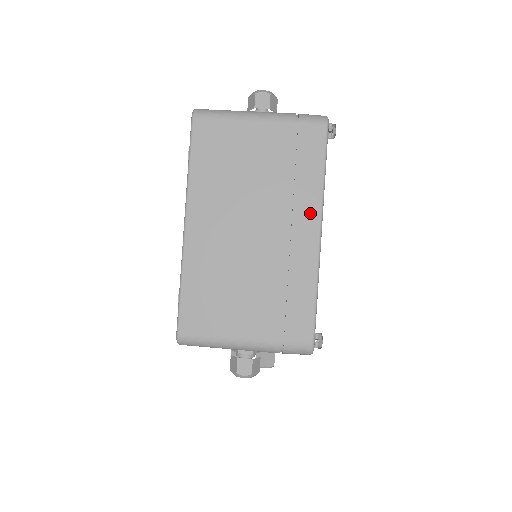
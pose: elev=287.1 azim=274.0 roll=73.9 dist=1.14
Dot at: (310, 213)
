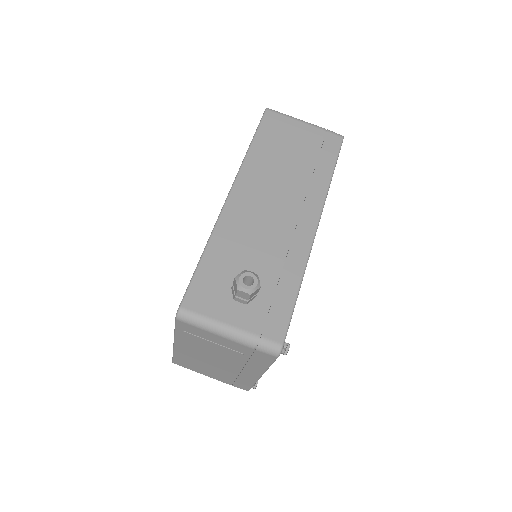
Dot at: (256, 371)
